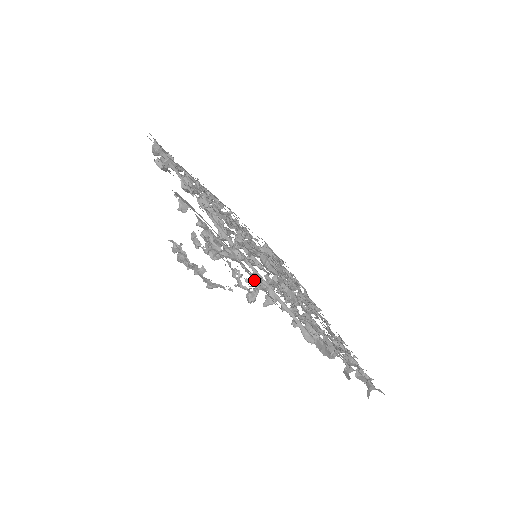
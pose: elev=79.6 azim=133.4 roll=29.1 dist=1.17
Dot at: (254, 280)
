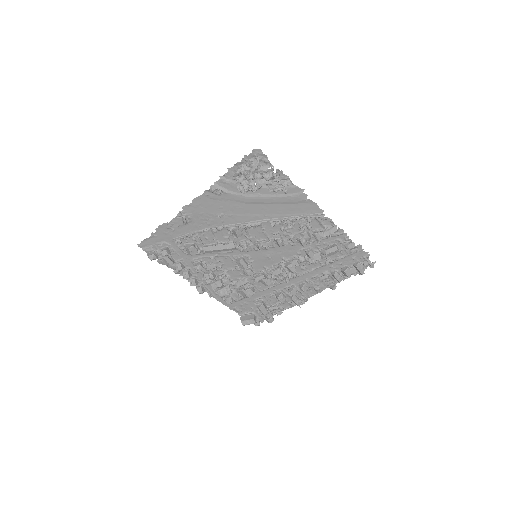
Dot at: (280, 184)
